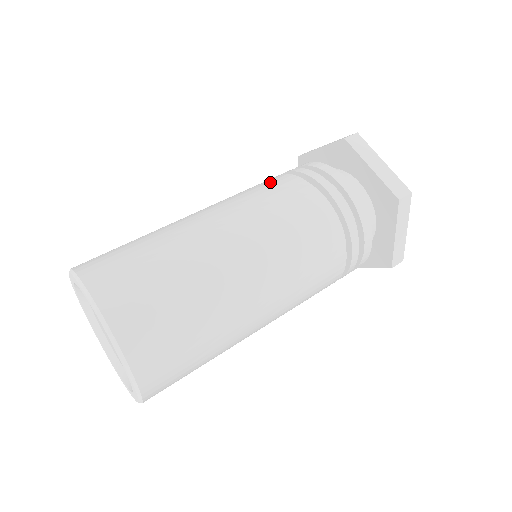
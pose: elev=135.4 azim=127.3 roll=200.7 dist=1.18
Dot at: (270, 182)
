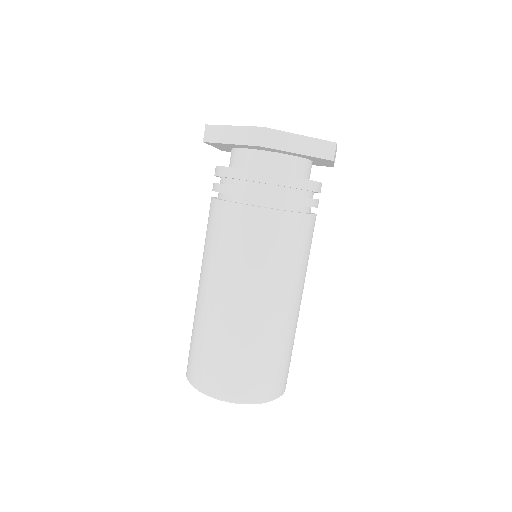
Dot at: (294, 235)
